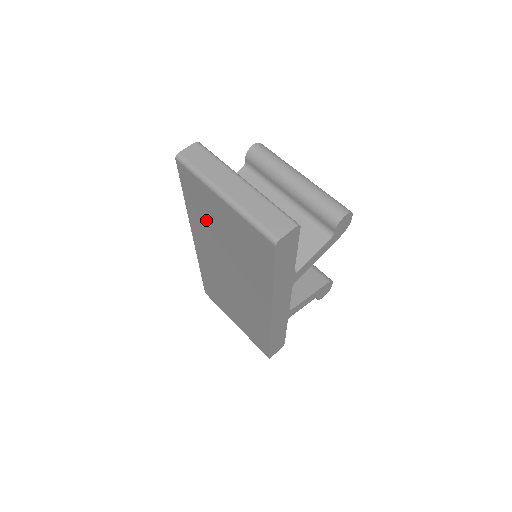
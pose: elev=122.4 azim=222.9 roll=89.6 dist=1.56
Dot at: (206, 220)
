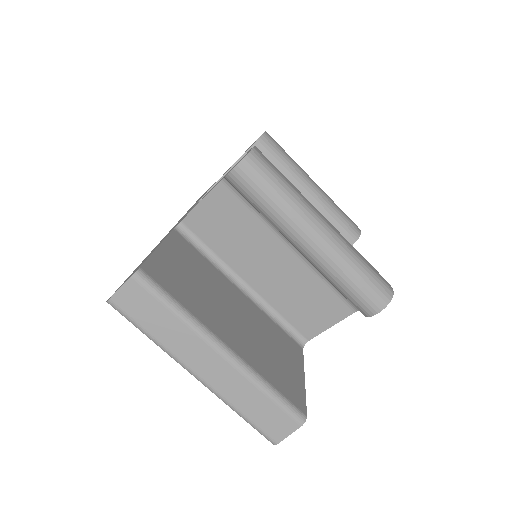
Dot at: occluded
